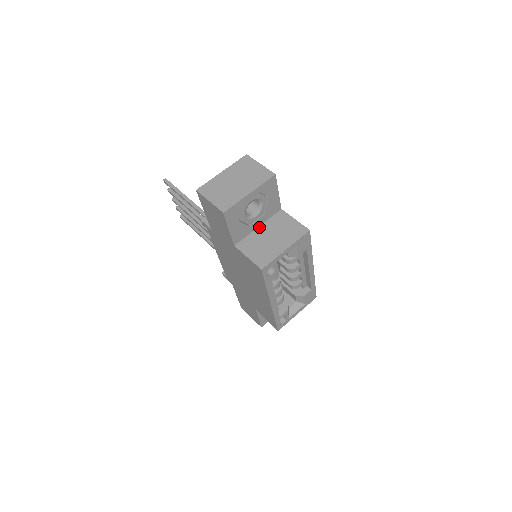
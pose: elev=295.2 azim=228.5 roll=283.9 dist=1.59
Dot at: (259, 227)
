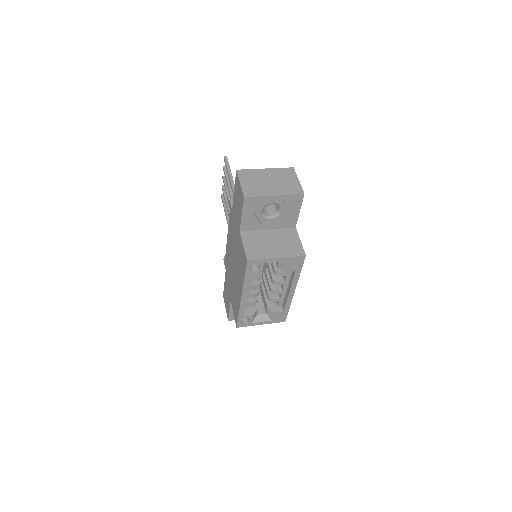
Dot at: (269, 230)
